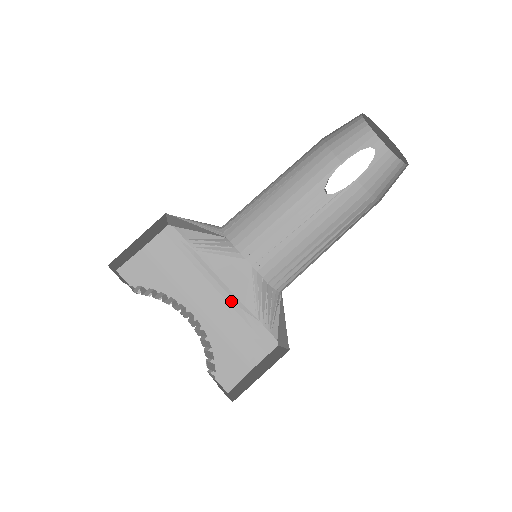
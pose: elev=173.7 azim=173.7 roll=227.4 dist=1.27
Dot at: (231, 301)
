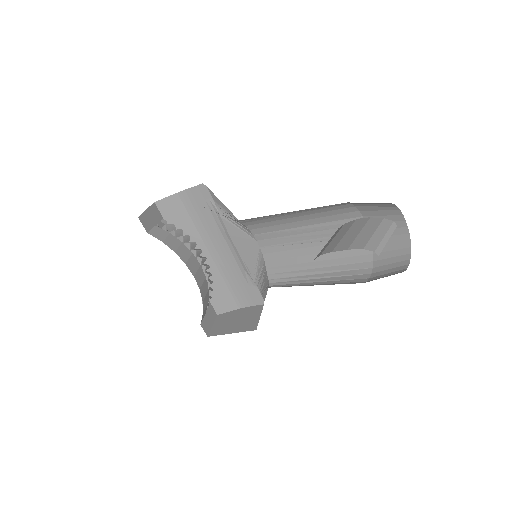
Dot at: (238, 260)
